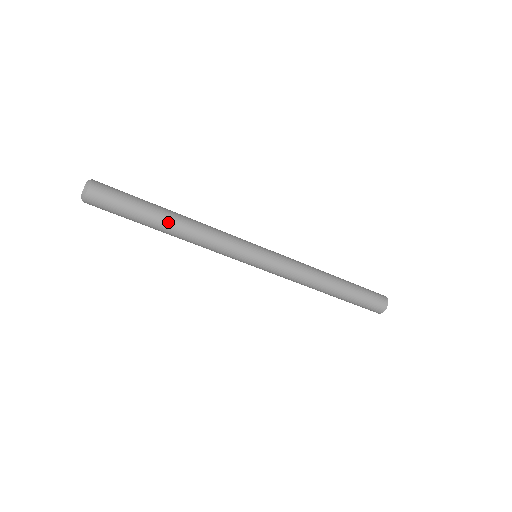
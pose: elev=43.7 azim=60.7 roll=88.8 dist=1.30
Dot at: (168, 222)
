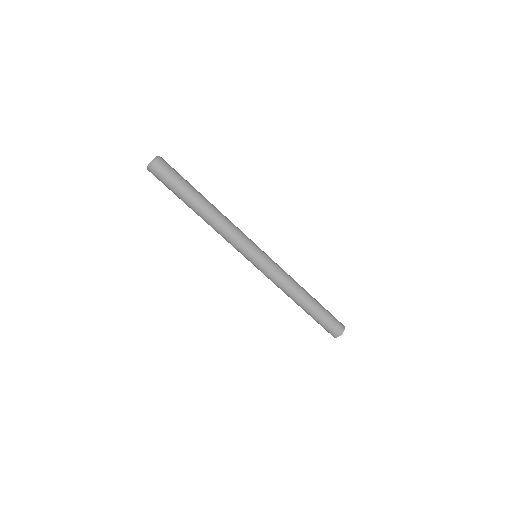
Dot at: (198, 209)
